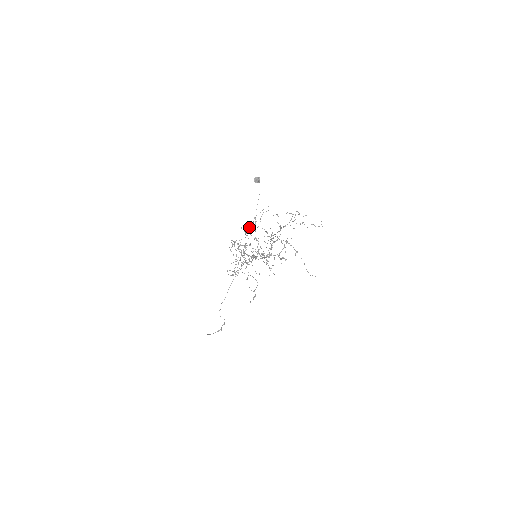
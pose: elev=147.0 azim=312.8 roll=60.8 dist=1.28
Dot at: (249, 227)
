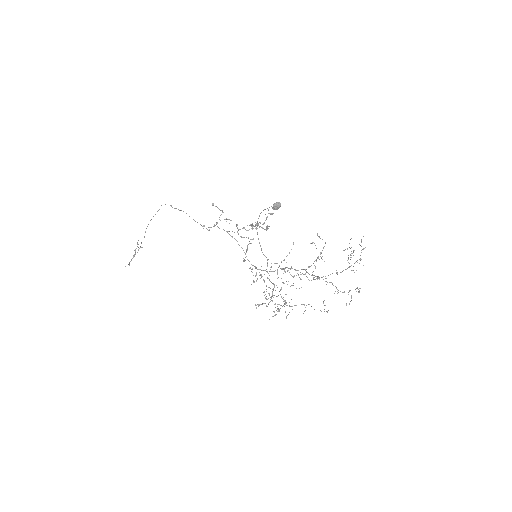
Dot at: occluded
